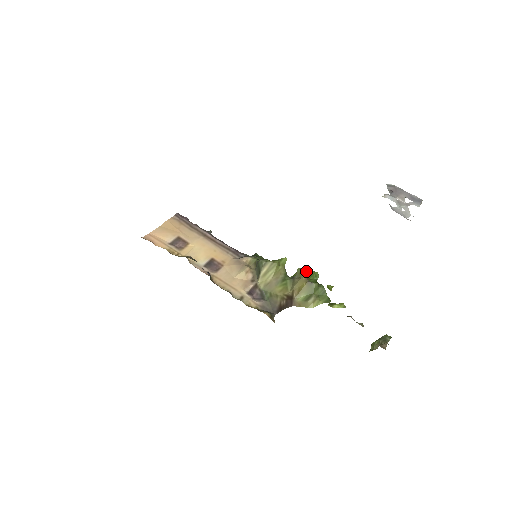
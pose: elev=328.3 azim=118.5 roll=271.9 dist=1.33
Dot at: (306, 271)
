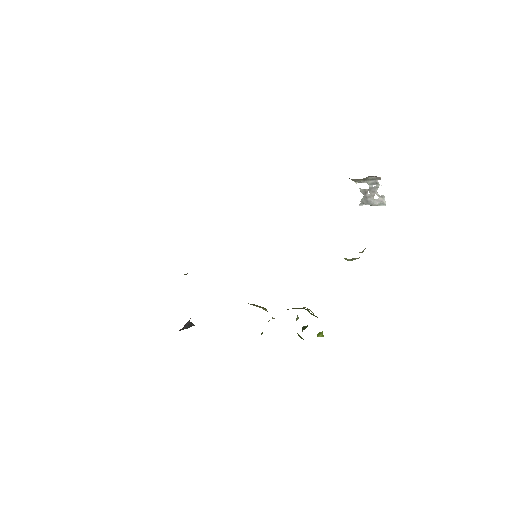
Dot at: occluded
